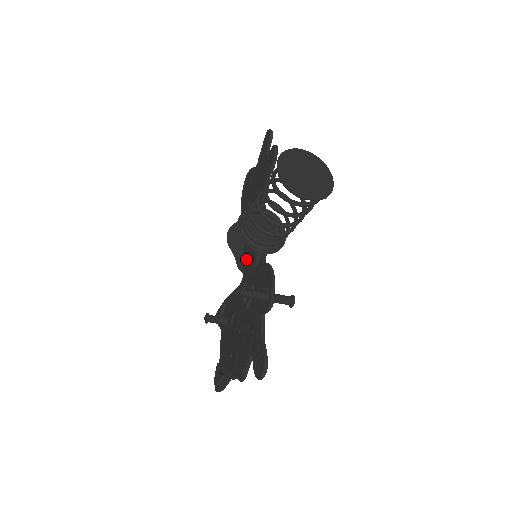
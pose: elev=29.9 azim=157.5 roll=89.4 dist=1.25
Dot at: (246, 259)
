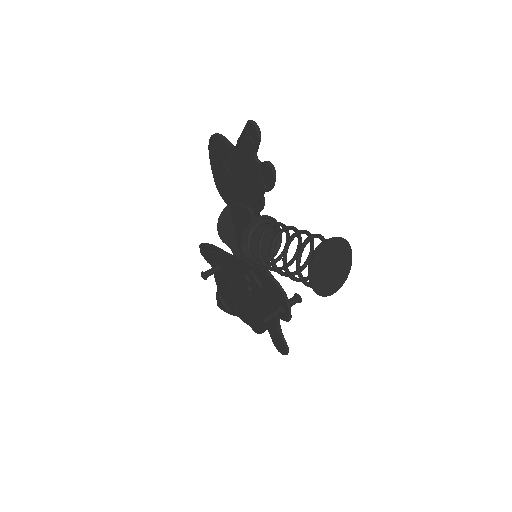
Dot at: occluded
